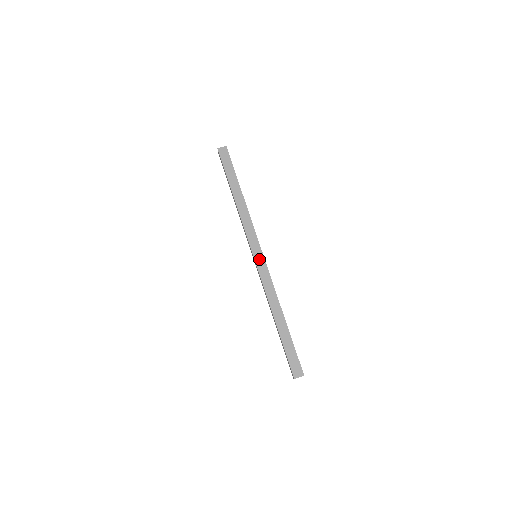
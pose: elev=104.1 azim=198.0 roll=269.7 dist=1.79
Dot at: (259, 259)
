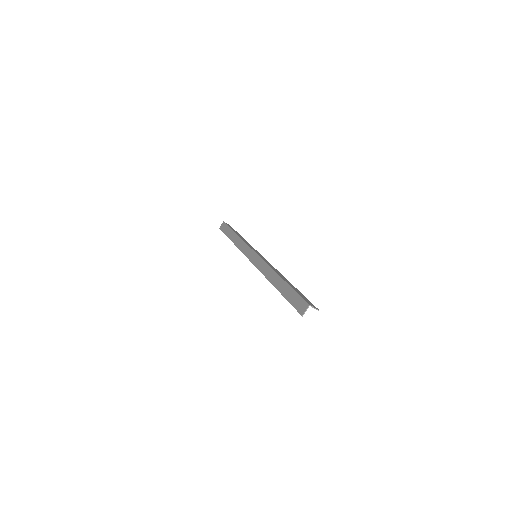
Dot at: (261, 256)
